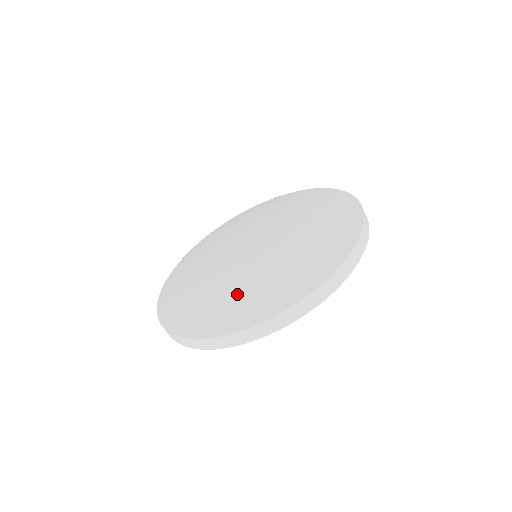
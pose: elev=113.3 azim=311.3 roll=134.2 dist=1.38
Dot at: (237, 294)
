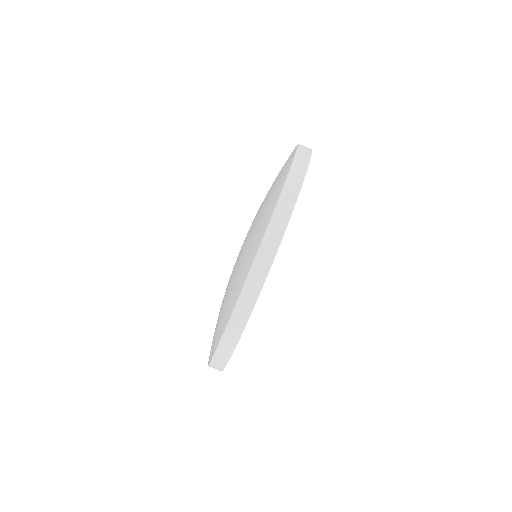
Dot at: (222, 309)
